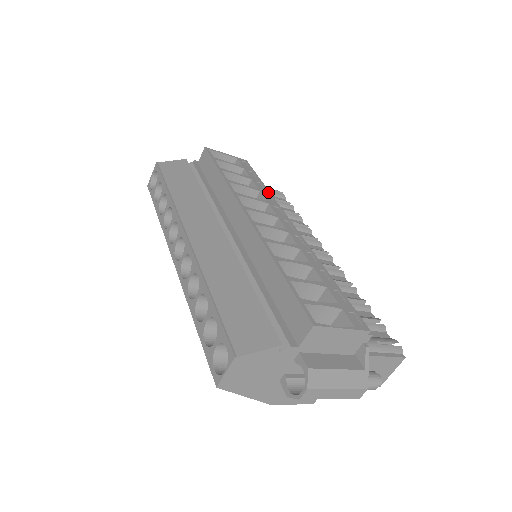
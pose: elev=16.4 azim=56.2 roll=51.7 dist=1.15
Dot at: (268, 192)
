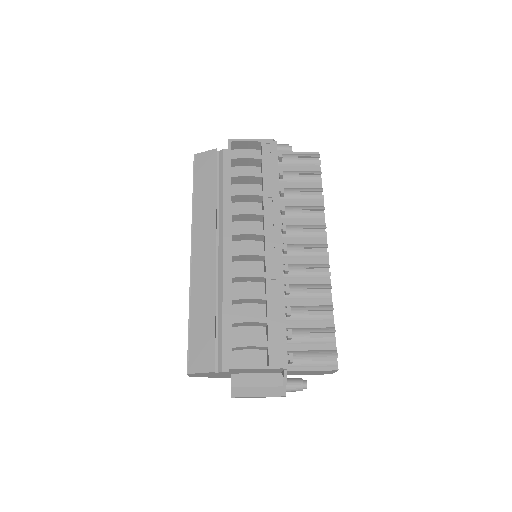
Dot at: (273, 193)
